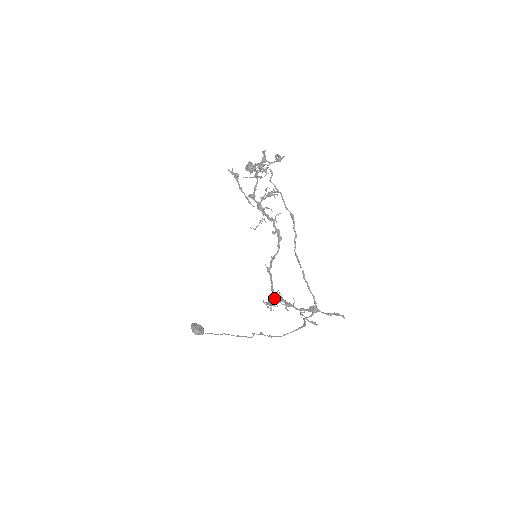
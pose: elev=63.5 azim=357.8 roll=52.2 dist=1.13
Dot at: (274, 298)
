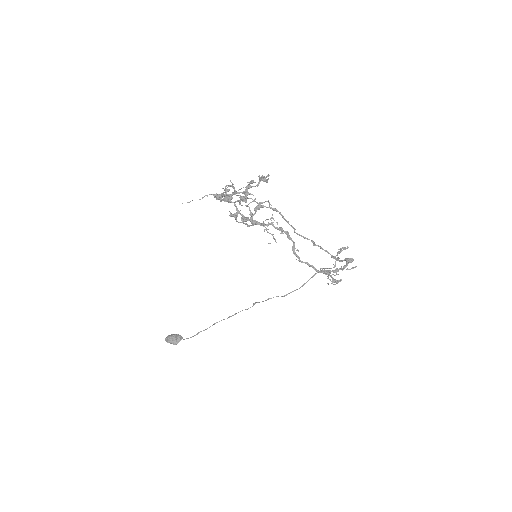
Dot at: (330, 276)
